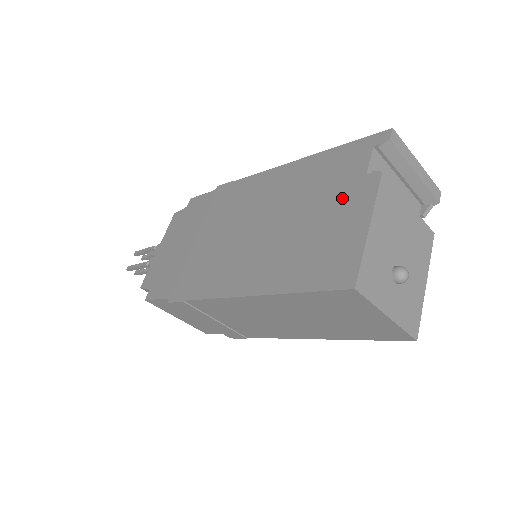
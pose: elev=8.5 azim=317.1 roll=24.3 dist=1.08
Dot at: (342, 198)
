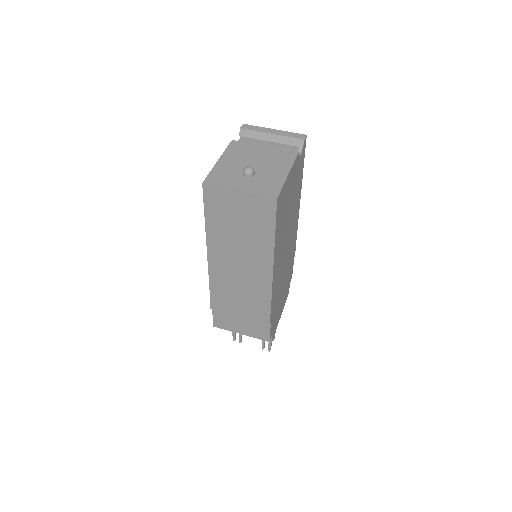
Dot at: occluded
